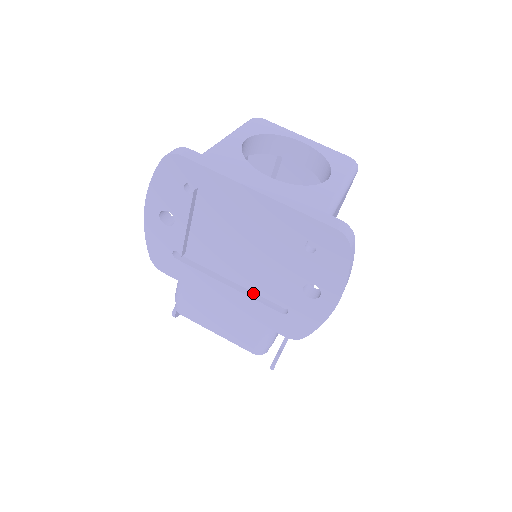
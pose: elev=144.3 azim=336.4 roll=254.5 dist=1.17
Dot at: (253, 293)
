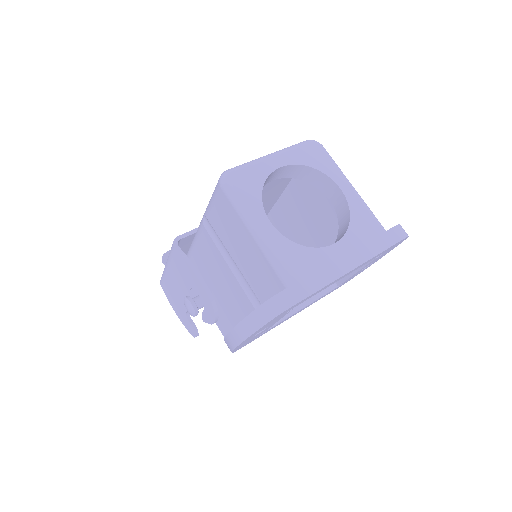
Dot at: occluded
